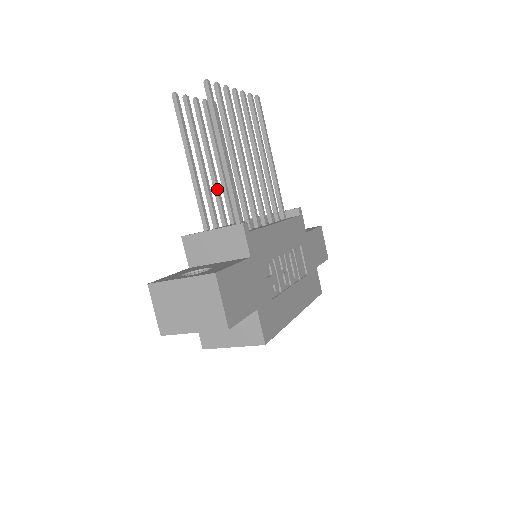
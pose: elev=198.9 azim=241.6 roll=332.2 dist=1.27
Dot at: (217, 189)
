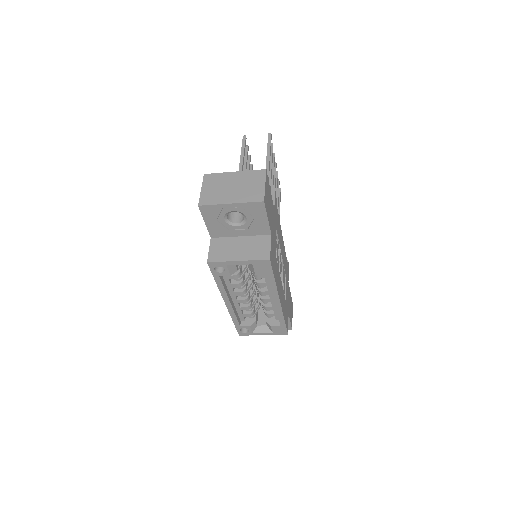
Dot at: occluded
